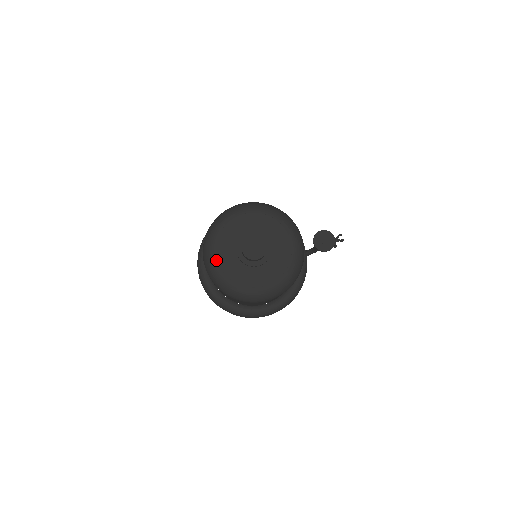
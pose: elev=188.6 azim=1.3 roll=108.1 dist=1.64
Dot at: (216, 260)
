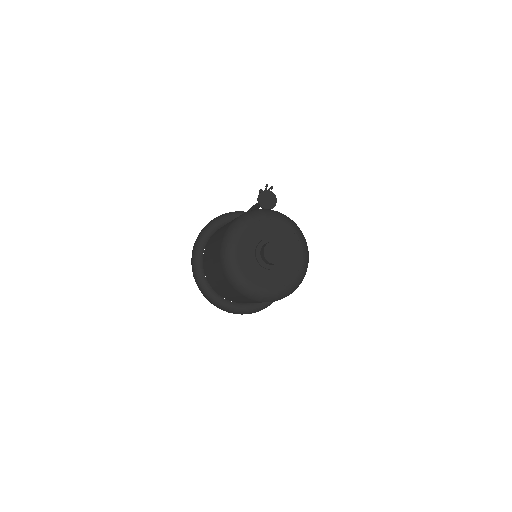
Dot at: (256, 287)
